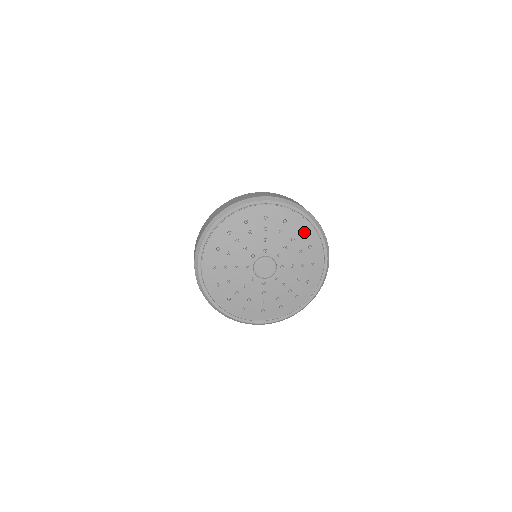
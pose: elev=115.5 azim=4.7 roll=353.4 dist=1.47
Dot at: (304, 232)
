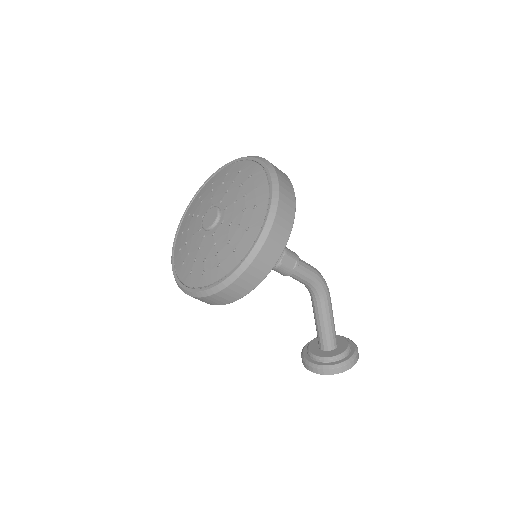
Dot at: (258, 190)
